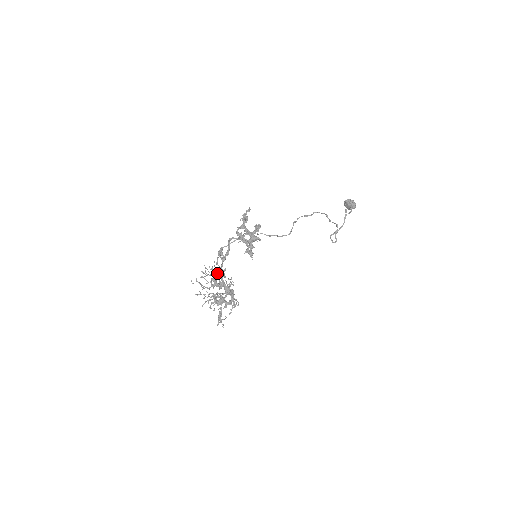
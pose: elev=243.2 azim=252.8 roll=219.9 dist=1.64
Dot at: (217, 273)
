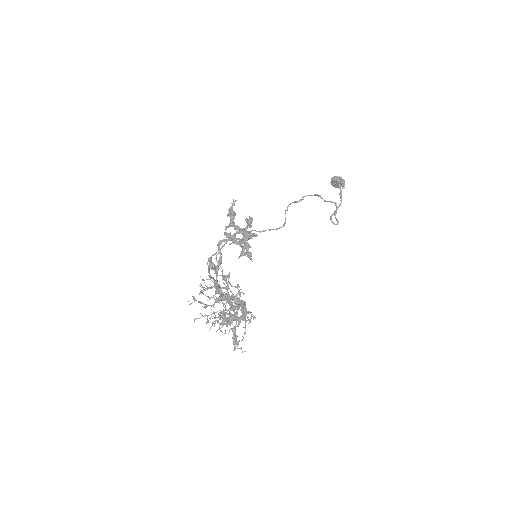
Dot at: occluded
